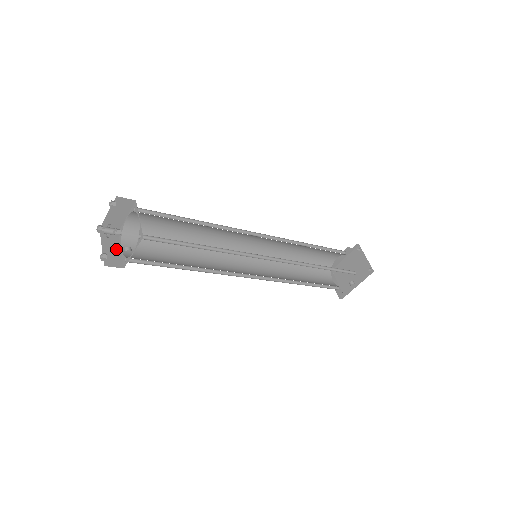
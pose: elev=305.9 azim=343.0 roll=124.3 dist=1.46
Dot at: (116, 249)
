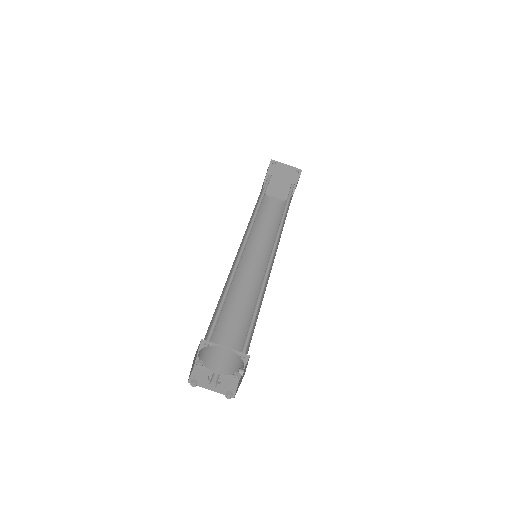
Dot at: occluded
